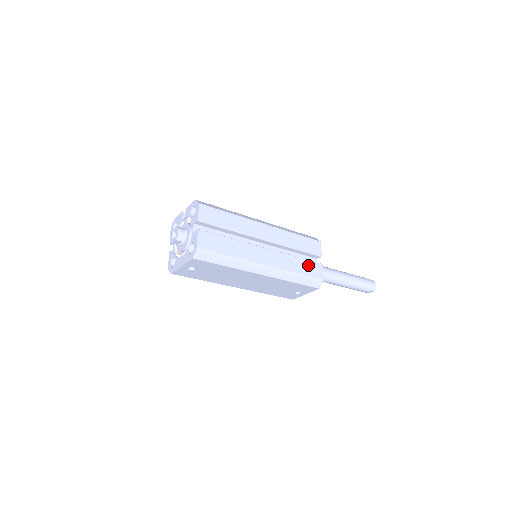
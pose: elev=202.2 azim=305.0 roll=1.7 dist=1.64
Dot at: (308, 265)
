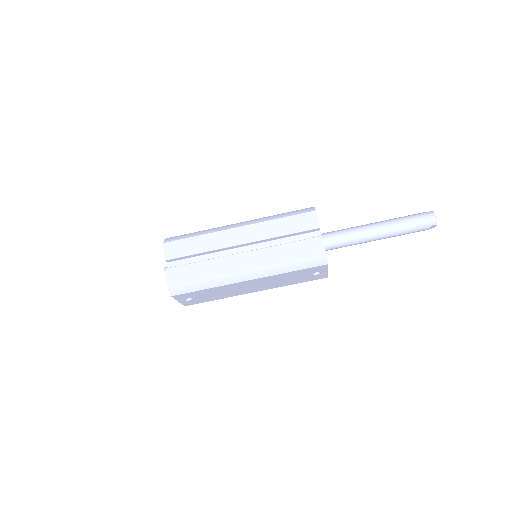
Dot at: (301, 246)
